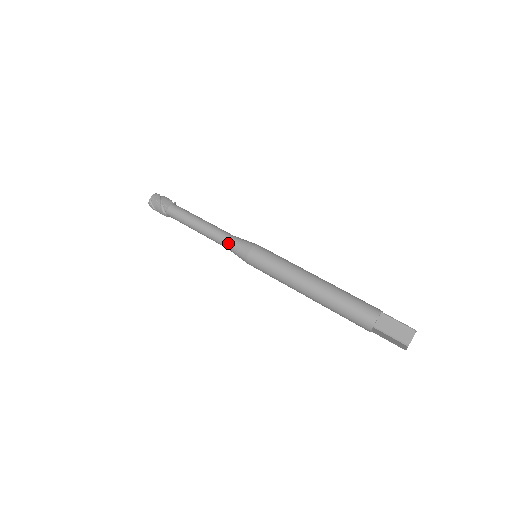
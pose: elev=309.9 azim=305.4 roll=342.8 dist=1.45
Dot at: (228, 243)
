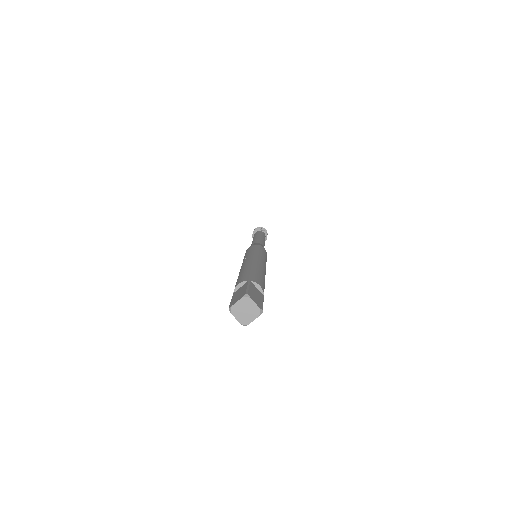
Dot at: occluded
